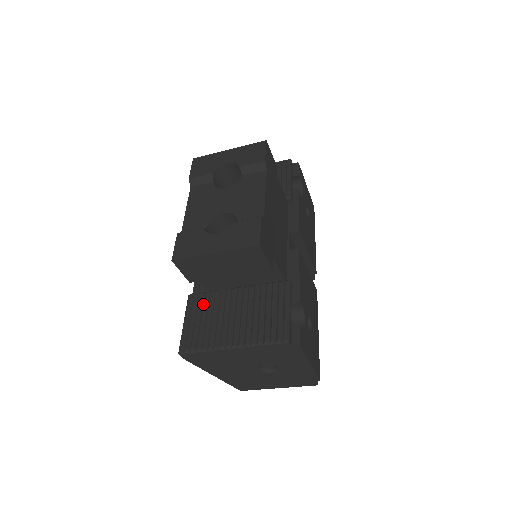
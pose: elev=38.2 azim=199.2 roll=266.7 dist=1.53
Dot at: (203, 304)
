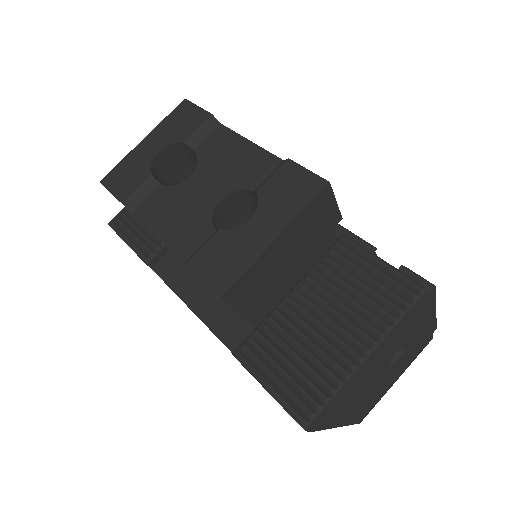
Dot at: (267, 345)
